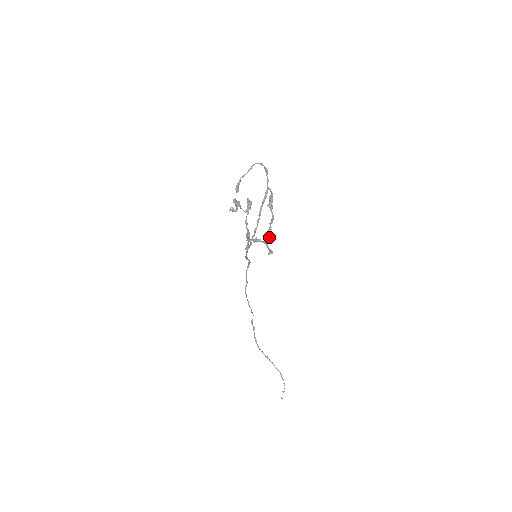
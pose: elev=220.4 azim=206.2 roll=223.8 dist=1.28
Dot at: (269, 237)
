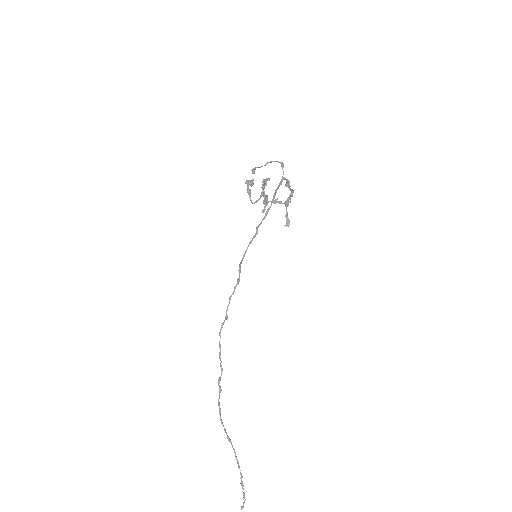
Dot at: occluded
